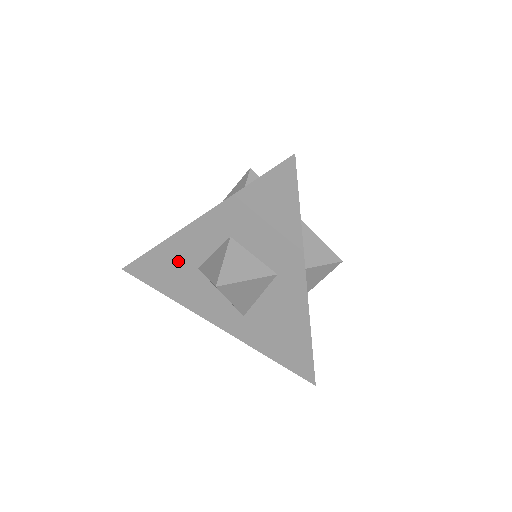
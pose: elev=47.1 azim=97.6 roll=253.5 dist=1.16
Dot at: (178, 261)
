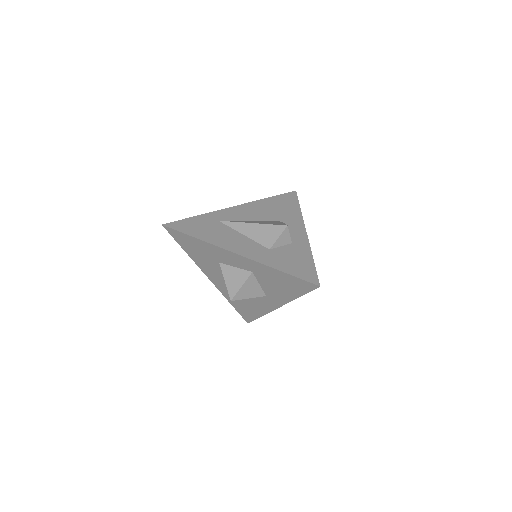
Dot at: (208, 252)
